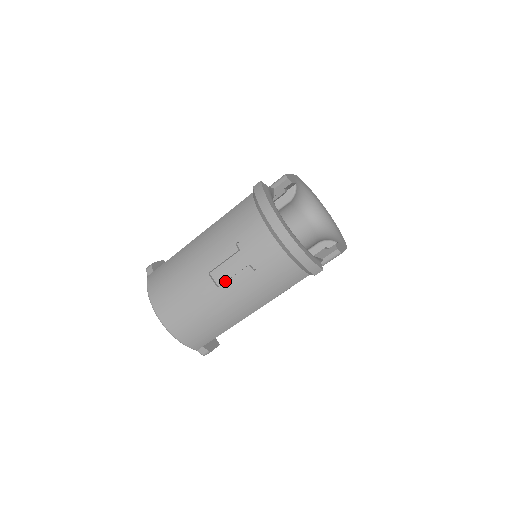
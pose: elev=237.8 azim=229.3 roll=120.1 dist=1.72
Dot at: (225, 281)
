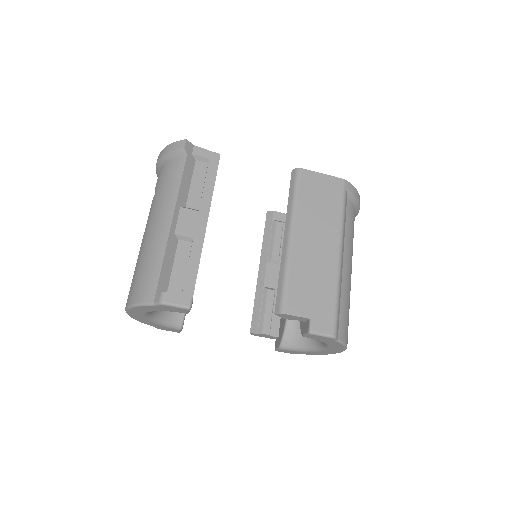
Dot at: occluded
